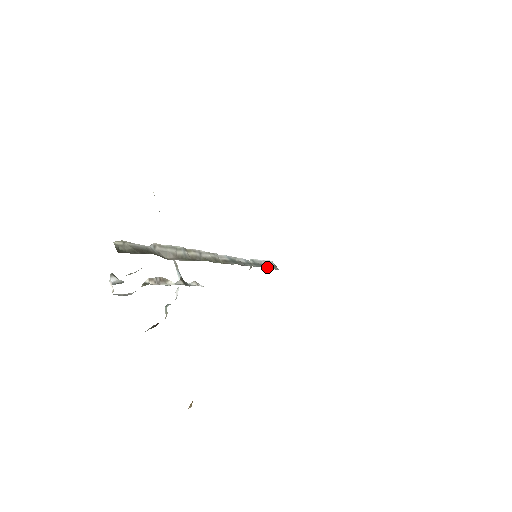
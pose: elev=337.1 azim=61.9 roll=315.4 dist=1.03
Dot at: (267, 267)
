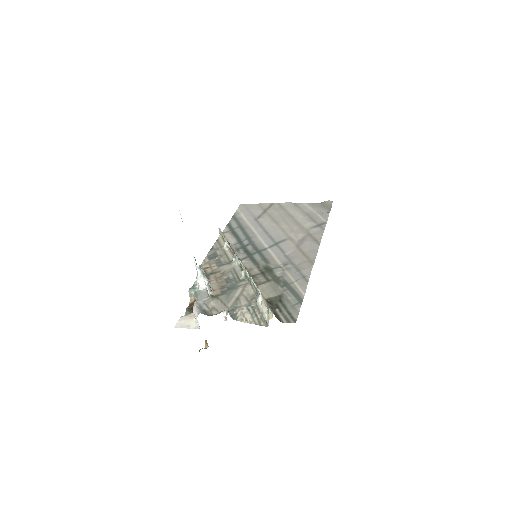
Dot at: occluded
